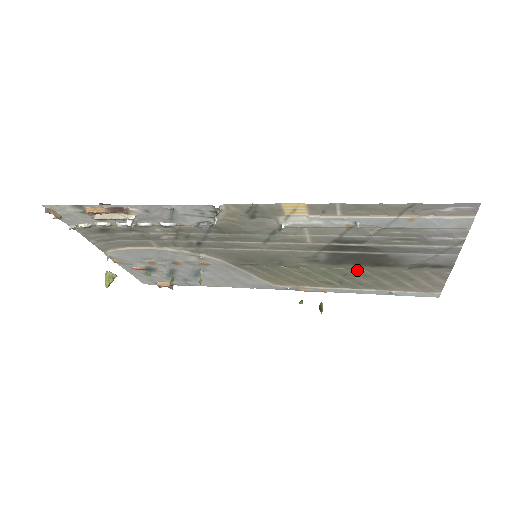
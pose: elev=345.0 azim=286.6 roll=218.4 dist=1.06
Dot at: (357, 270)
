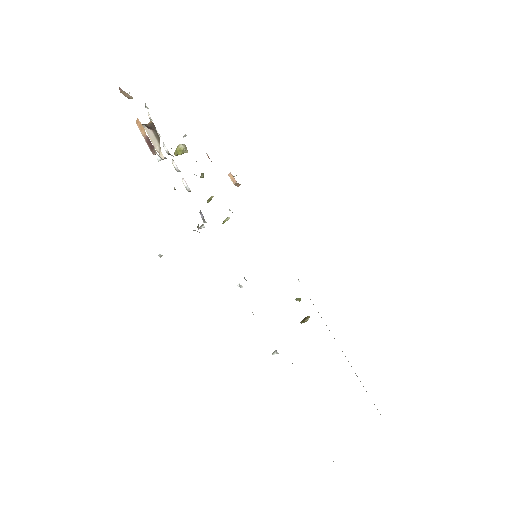
Dot at: occluded
